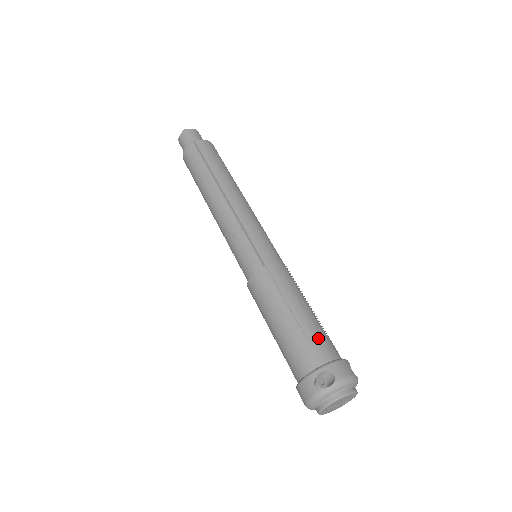
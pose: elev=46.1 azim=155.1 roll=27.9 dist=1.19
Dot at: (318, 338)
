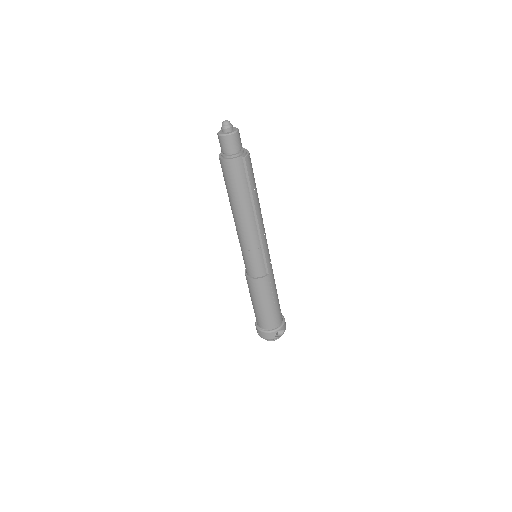
Dot at: (280, 312)
